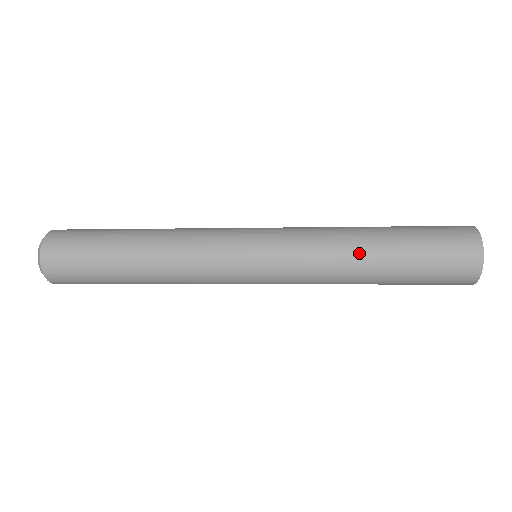
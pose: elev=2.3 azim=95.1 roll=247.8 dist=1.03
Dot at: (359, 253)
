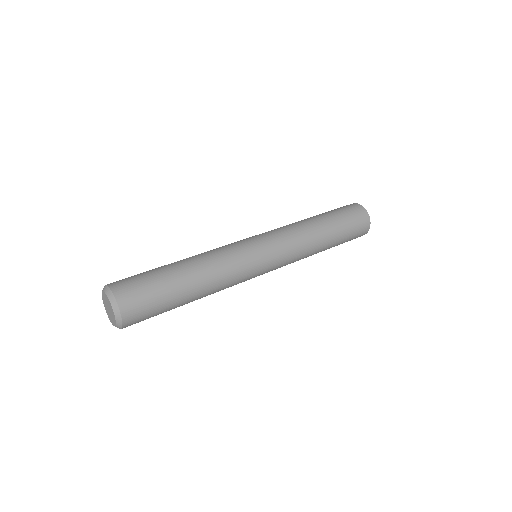
Dot at: occluded
